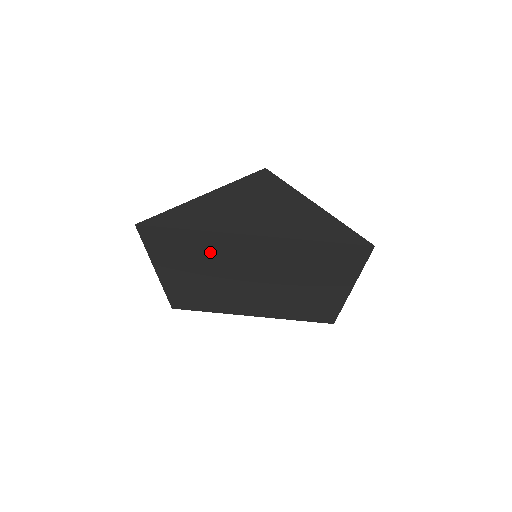
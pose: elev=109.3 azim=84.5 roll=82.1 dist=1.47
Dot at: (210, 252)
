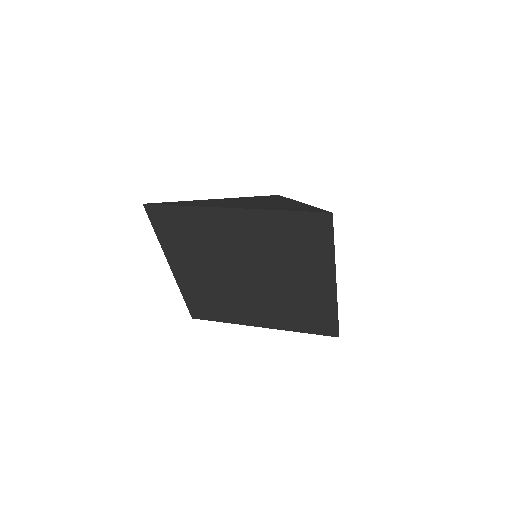
Dot at: (204, 234)
